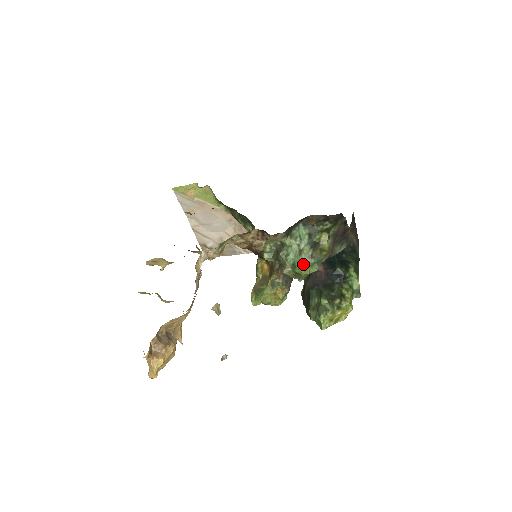
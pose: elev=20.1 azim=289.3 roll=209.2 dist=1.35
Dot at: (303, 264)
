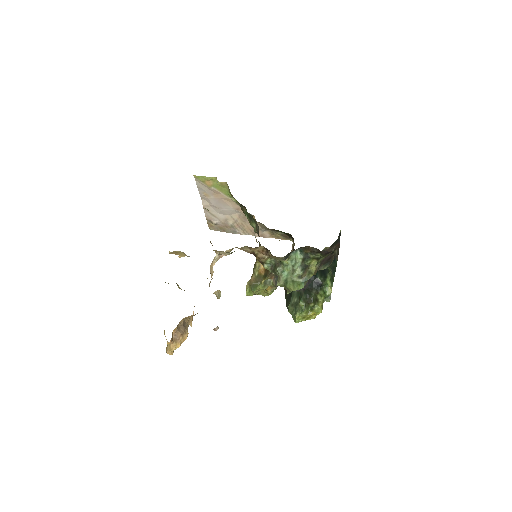
Dot at: (293, 282)
